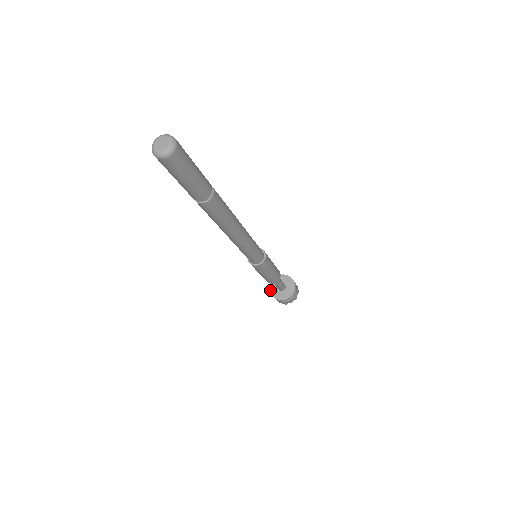
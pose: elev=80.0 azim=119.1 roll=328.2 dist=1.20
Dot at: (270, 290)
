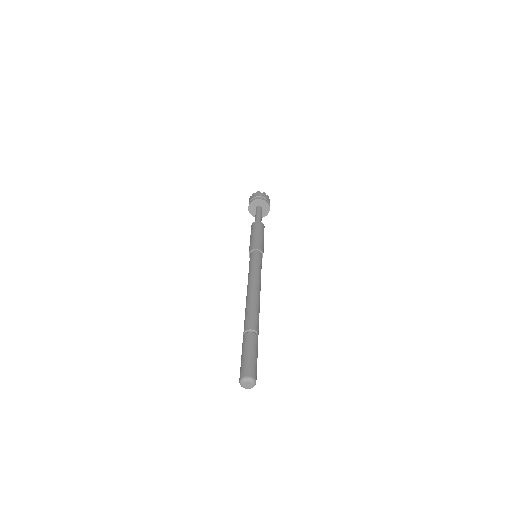
Dot at: (249, 212)
